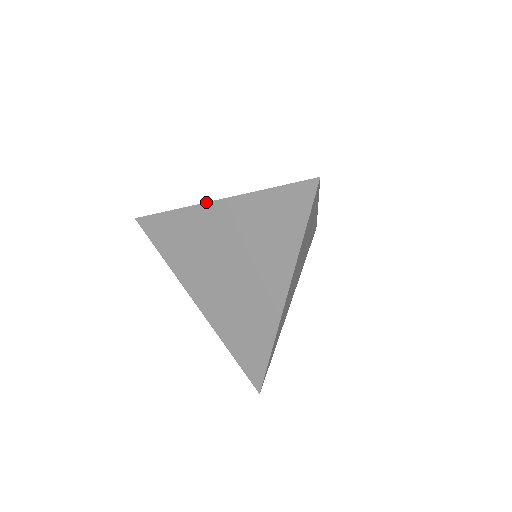
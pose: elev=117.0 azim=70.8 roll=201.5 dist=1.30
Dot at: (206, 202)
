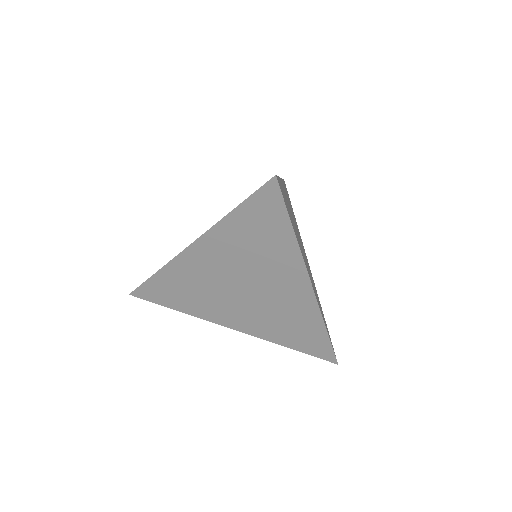
Dot at: (183, 250)
